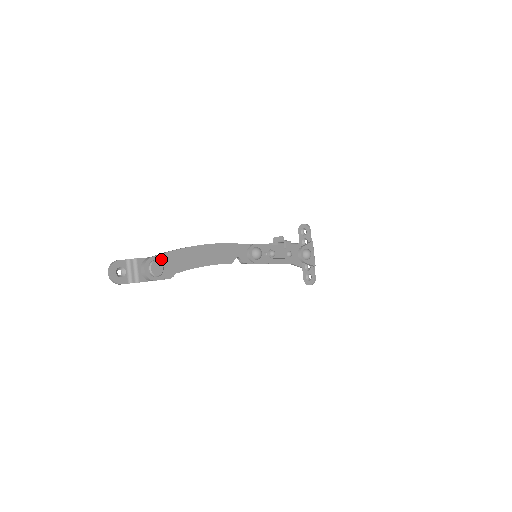
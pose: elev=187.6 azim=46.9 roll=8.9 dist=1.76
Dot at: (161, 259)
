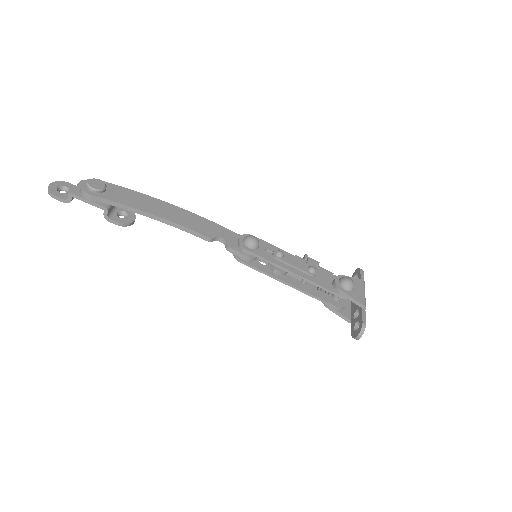
Dot at: (110, 187)
